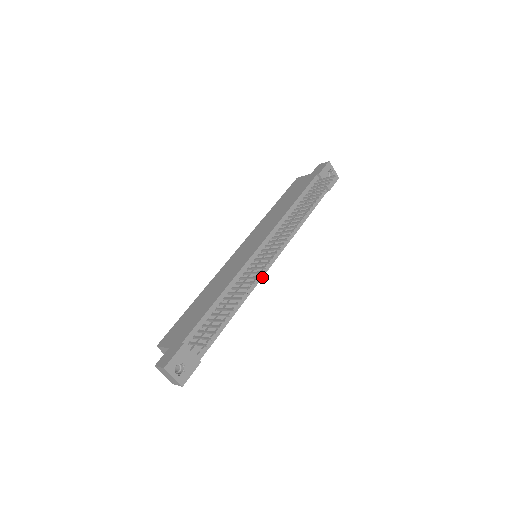
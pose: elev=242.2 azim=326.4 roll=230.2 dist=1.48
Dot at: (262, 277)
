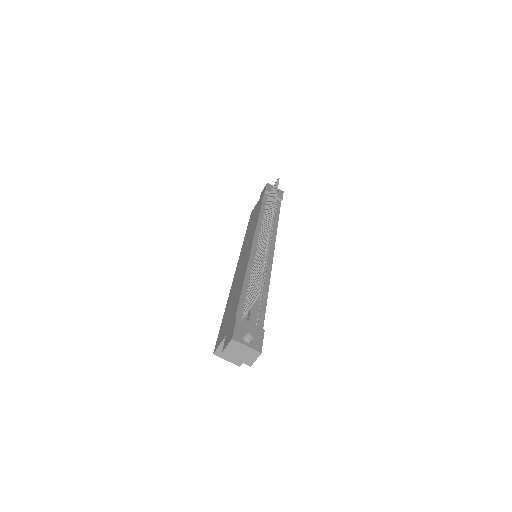
Dot at: (272, 261)
